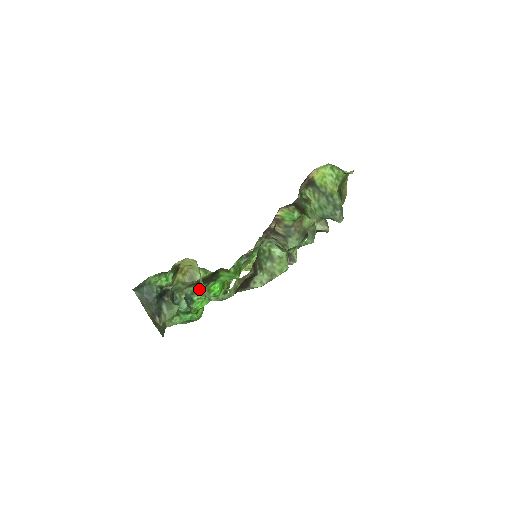
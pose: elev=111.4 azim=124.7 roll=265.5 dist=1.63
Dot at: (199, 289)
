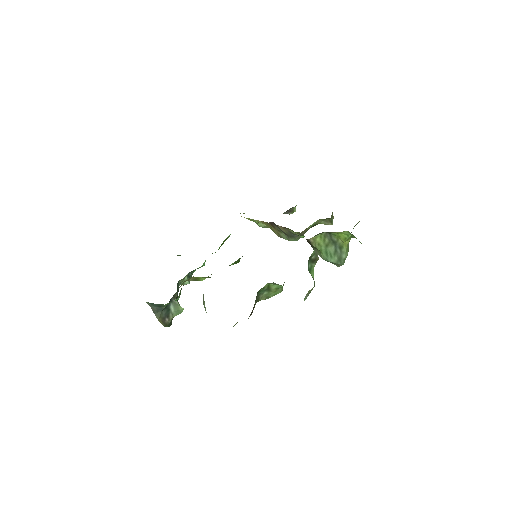
Dot at: occluded
